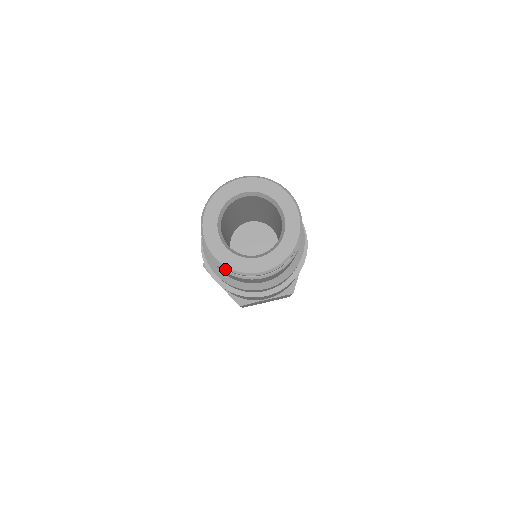
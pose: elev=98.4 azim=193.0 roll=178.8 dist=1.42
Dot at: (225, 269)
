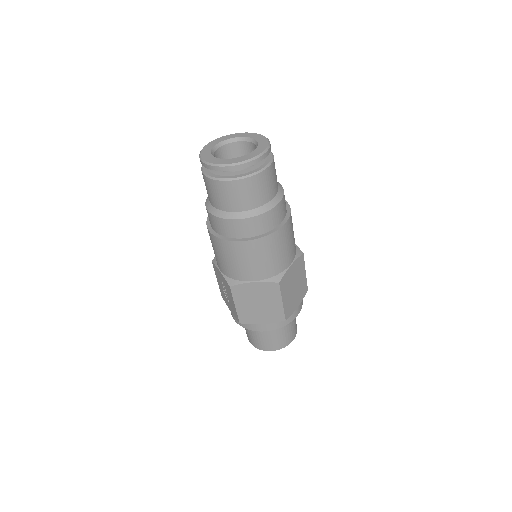
Dot at: (209, 175)
